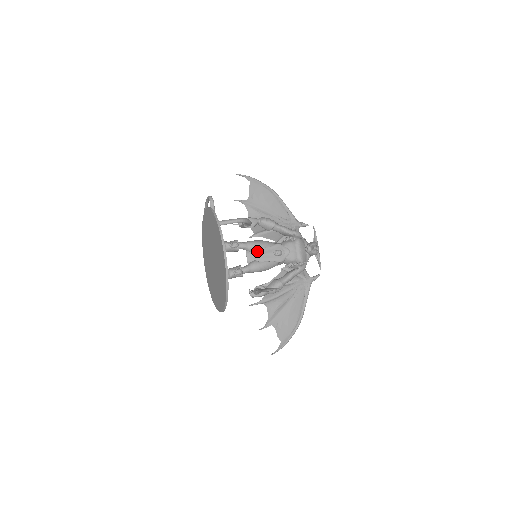
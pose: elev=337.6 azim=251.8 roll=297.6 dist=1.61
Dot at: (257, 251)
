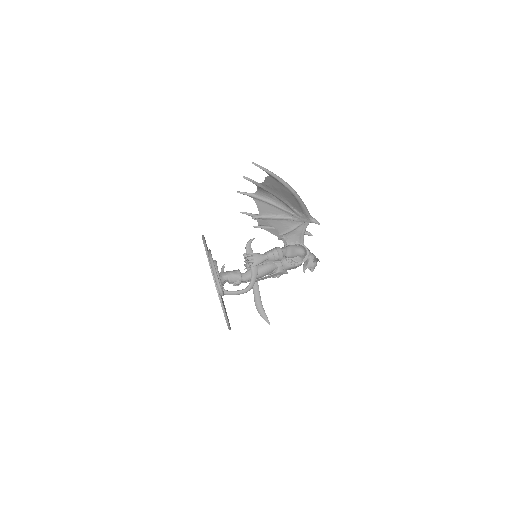
Dot at: (258, 280)
